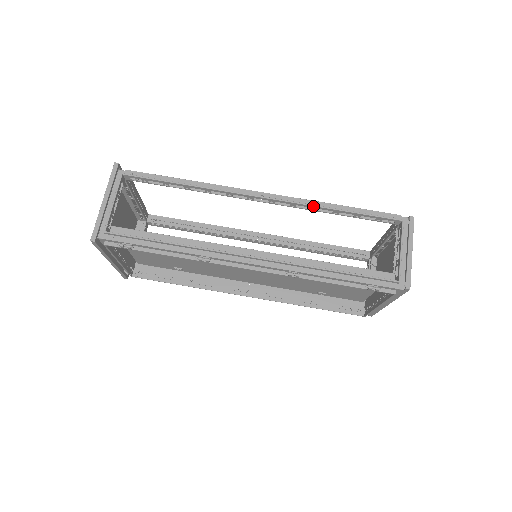
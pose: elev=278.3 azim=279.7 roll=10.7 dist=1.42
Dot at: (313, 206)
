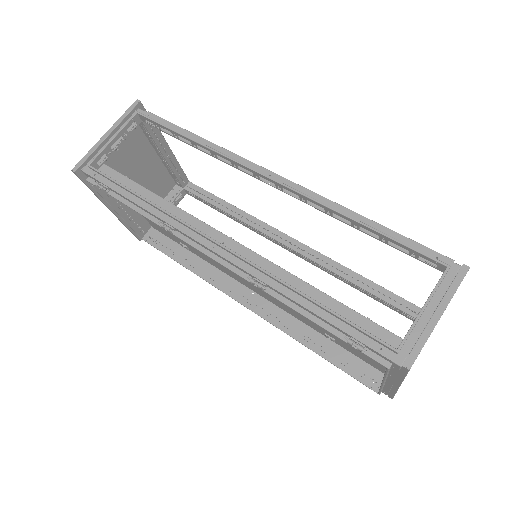
Dot at: (325, 206)
